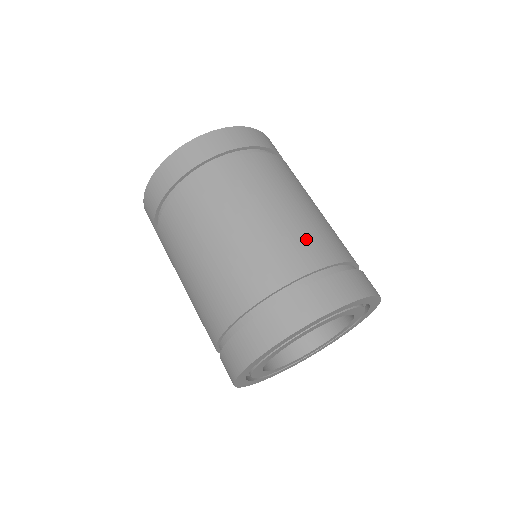
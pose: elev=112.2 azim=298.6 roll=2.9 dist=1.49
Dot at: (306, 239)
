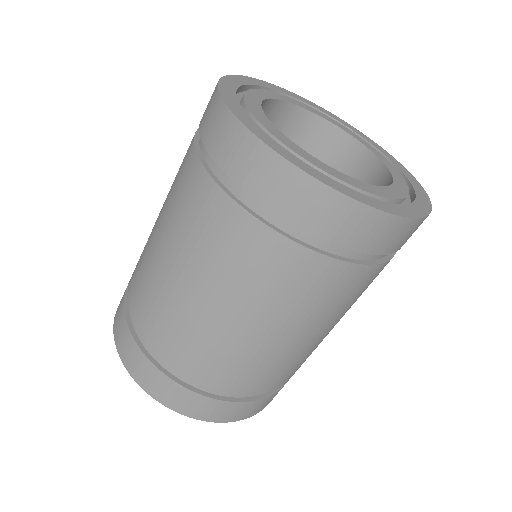
Dot at: occluded
